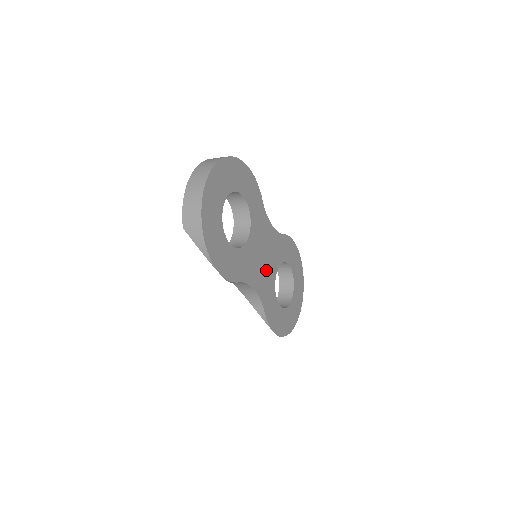
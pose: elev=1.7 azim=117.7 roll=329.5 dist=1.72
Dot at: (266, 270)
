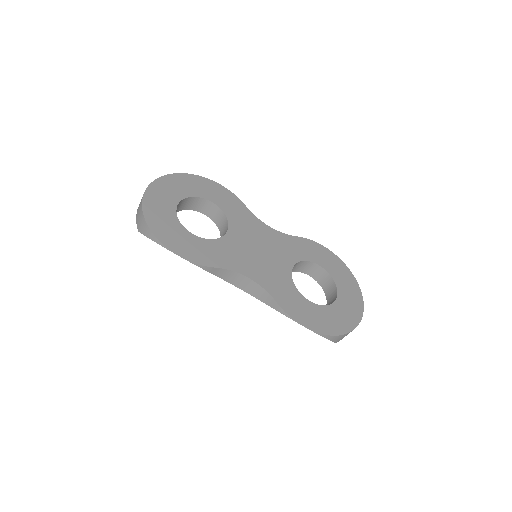
Dot at: (269, 264)
